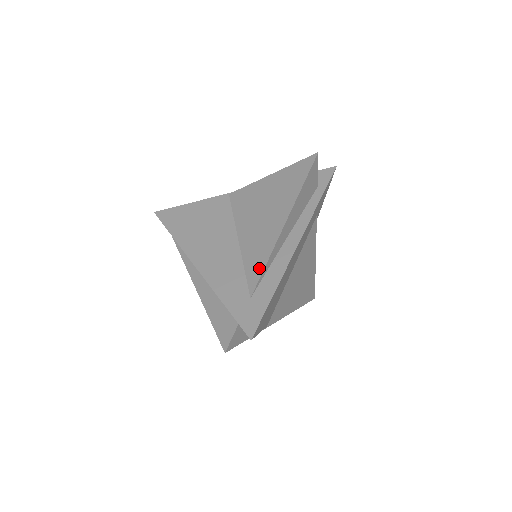
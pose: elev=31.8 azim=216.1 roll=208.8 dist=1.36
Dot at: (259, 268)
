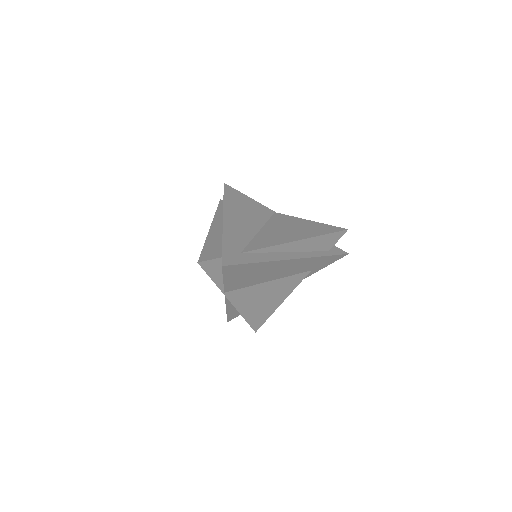
Dot at: (260, 246)
